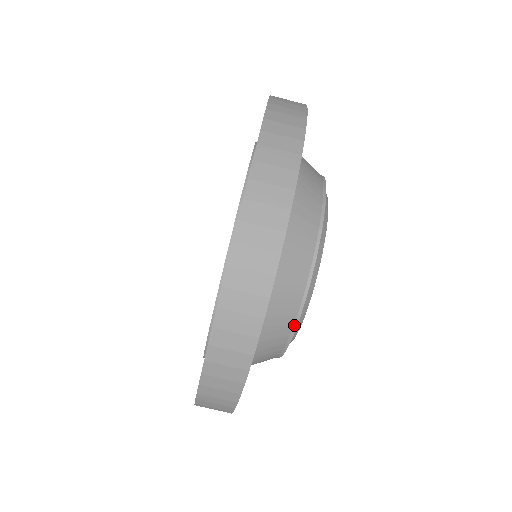
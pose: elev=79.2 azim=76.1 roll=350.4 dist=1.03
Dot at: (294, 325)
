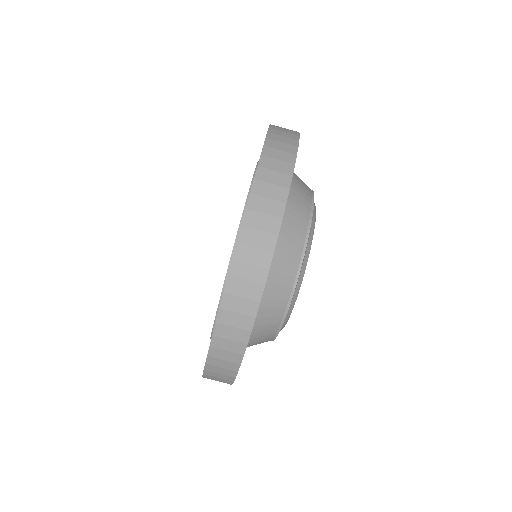
Dot at: (305, 243)
